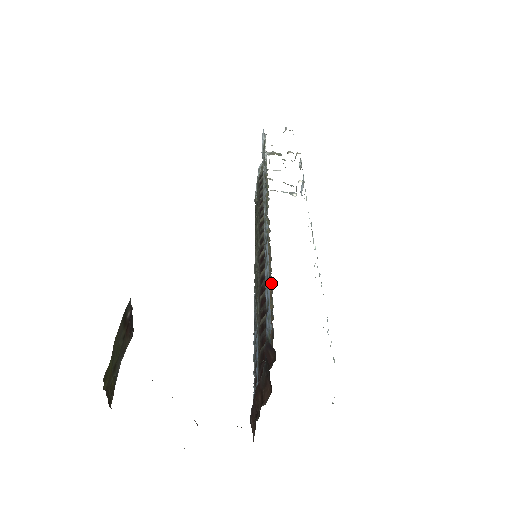
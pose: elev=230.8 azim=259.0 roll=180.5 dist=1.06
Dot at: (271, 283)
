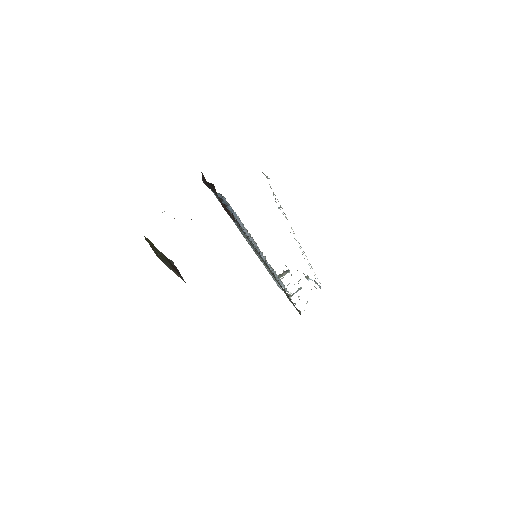
Dot at: (245, 228)
